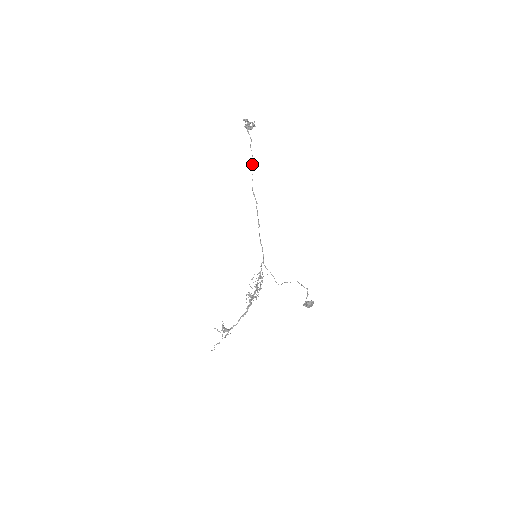
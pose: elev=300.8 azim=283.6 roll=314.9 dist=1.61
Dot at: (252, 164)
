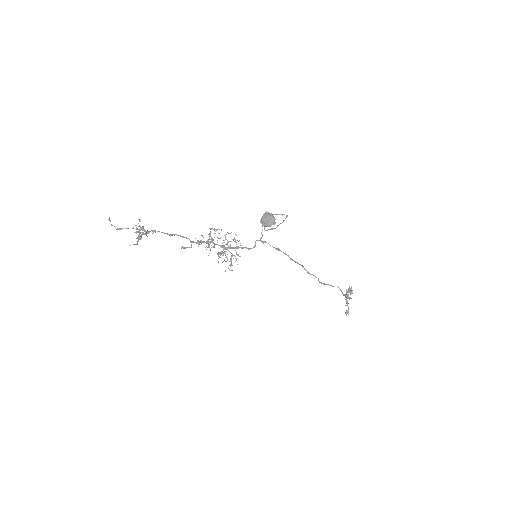
Dot at: (327, 284)
